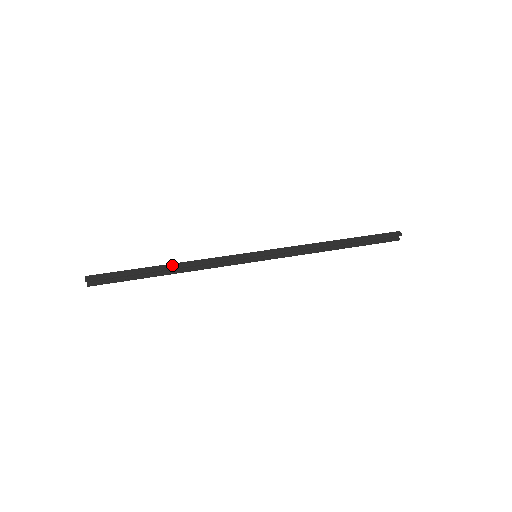
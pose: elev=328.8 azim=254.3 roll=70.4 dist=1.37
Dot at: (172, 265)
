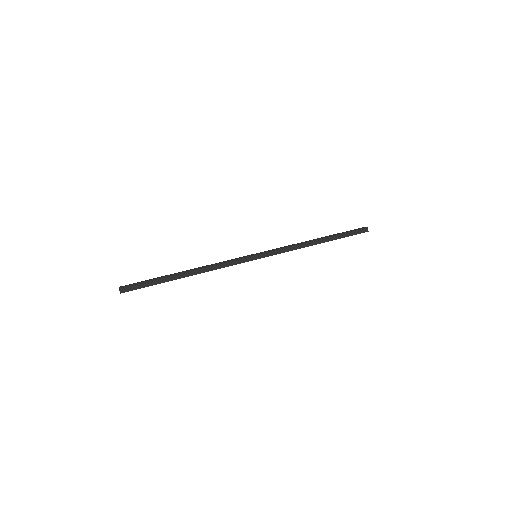
Dot at: (190, 272)
